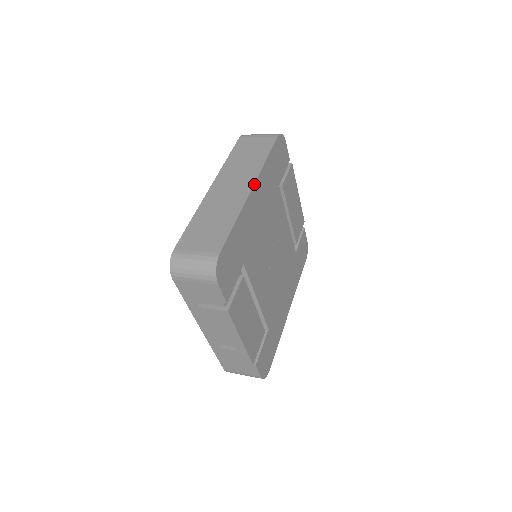
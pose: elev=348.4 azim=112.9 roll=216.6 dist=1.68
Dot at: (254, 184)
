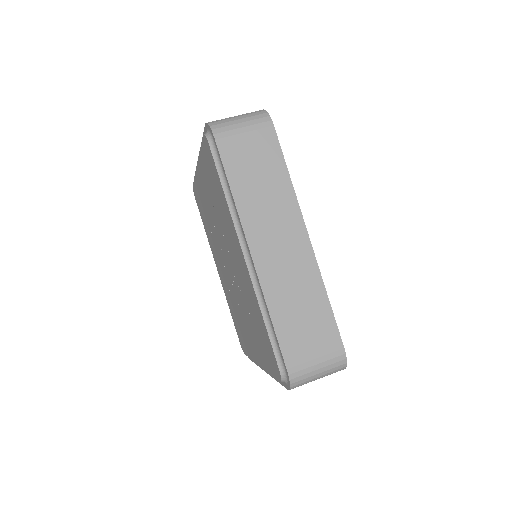
Dot at: (306, 229)
